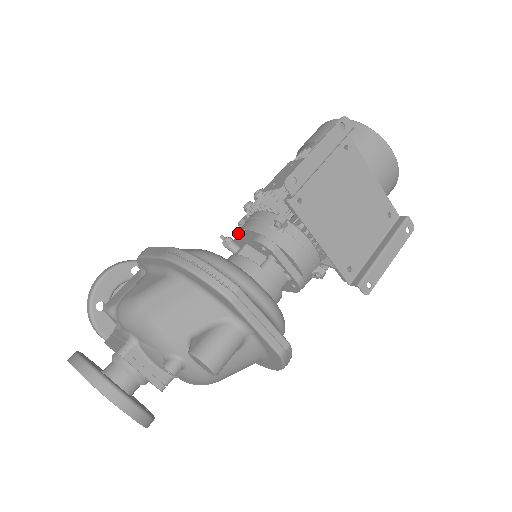
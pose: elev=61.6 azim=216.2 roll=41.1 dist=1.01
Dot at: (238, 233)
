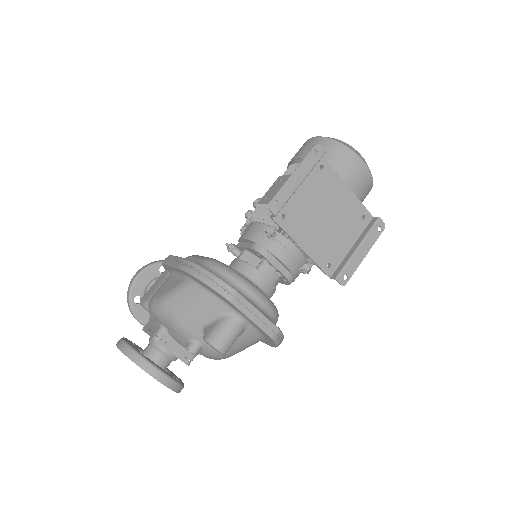
Dot at: (239, 240)
